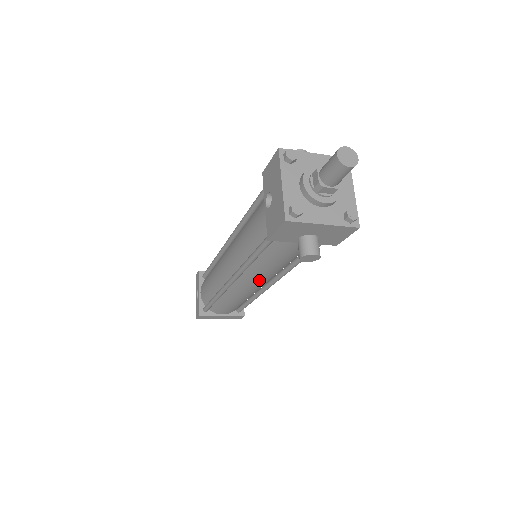
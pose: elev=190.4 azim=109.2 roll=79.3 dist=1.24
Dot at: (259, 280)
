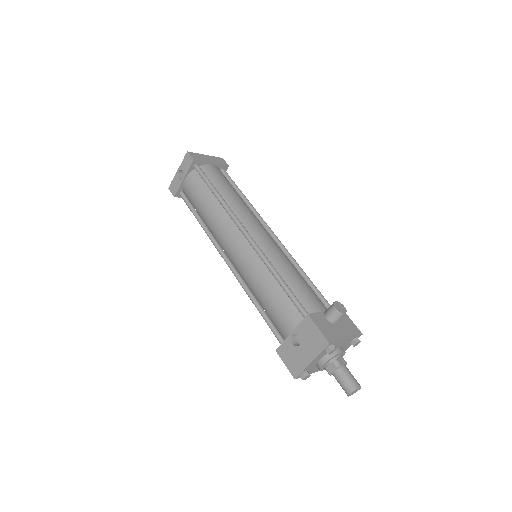
Dot at: occluded
